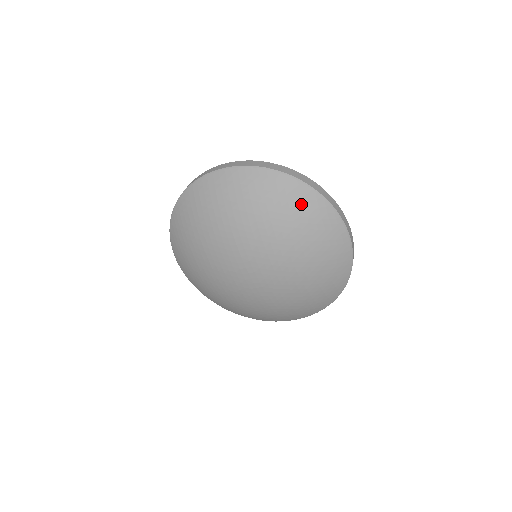
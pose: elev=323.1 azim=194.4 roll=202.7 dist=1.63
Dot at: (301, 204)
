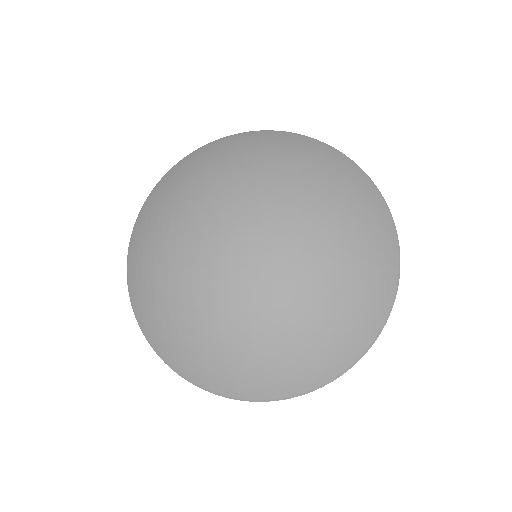
Dot at: (352, 182)
